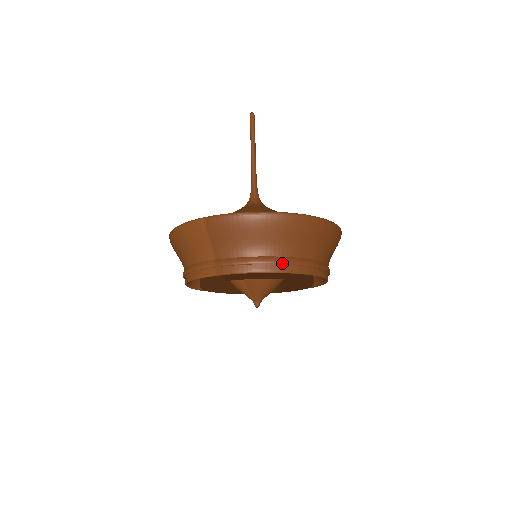
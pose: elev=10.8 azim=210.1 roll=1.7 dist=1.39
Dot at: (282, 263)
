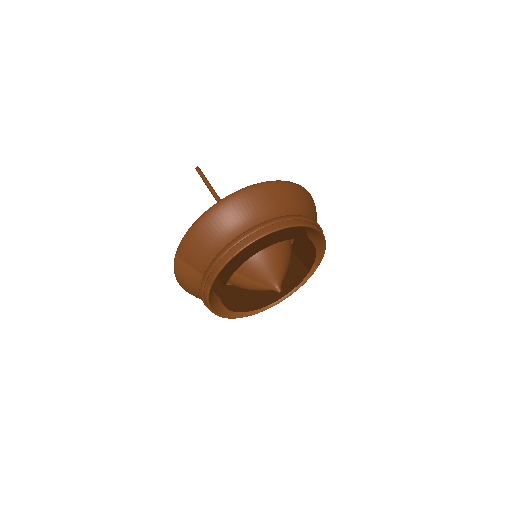
Dot at: (242, 238)
